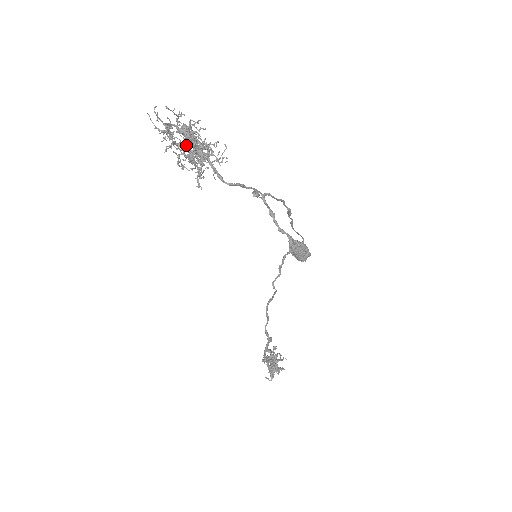
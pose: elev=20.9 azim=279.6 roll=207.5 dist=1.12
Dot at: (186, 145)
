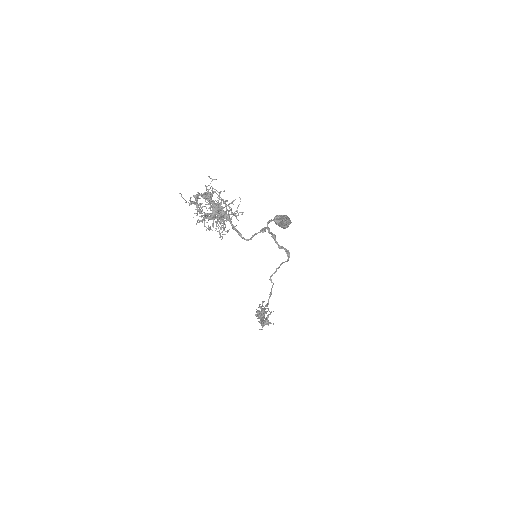
Dot at: (213, 216)
